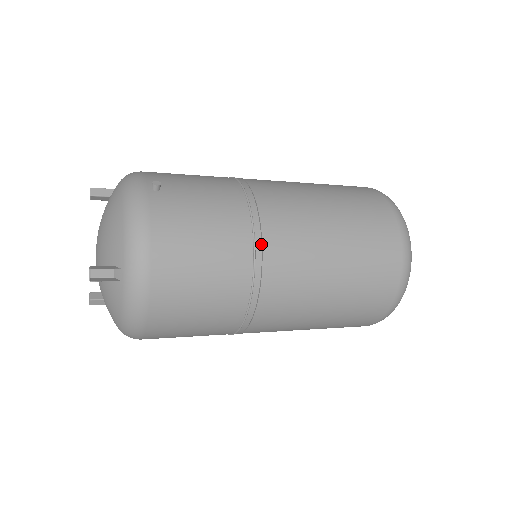
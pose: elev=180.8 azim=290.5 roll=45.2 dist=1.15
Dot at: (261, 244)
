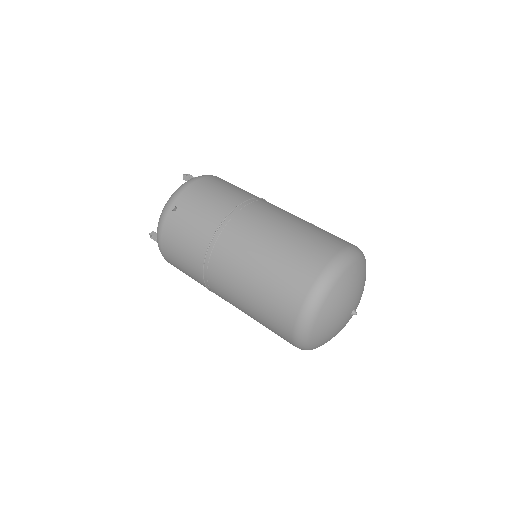
Dot at: (207, 269)
